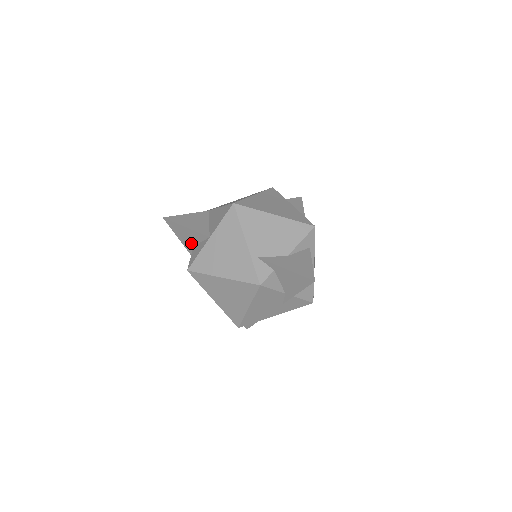
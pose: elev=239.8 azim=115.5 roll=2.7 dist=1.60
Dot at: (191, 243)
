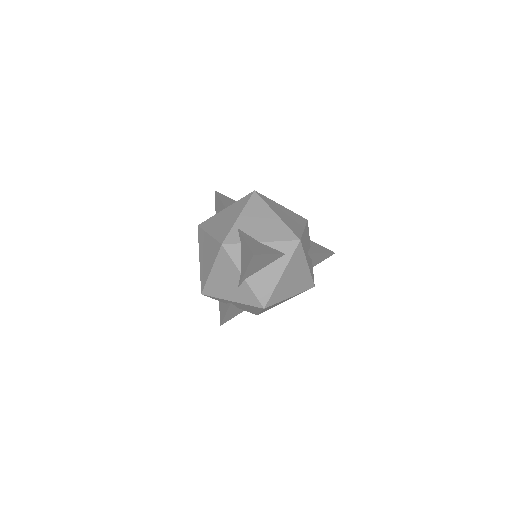
Dot at: occluded
